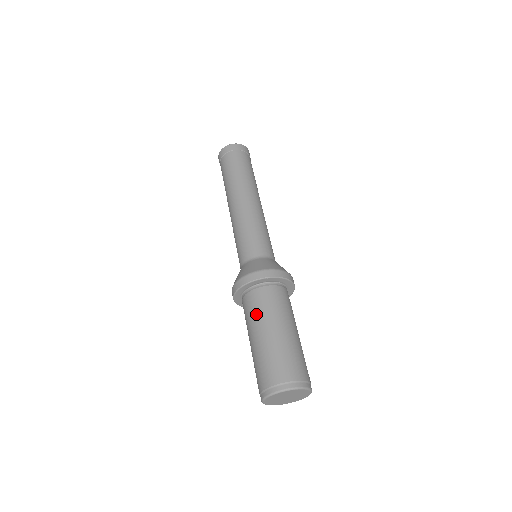
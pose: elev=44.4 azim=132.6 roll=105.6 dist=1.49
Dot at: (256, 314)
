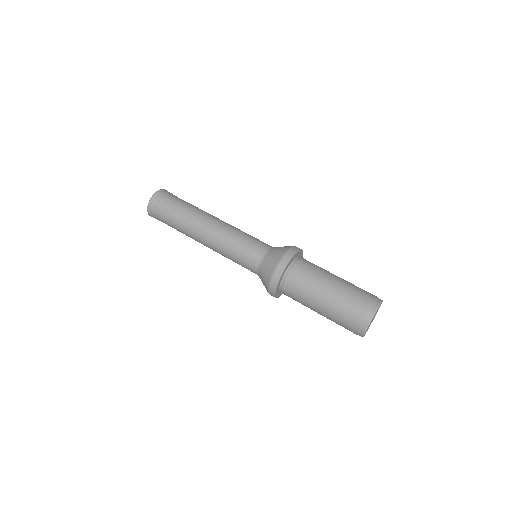
Dot at: (306, 288)
